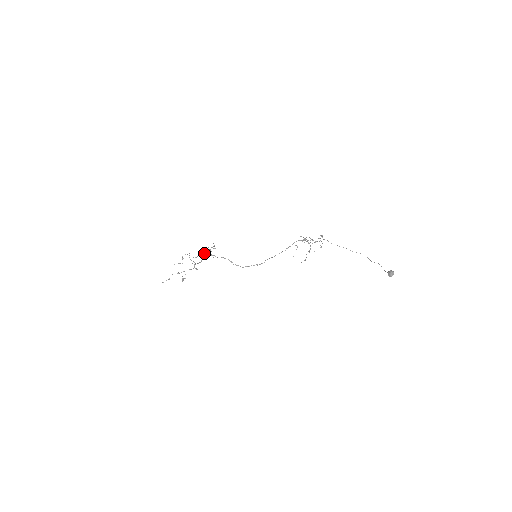
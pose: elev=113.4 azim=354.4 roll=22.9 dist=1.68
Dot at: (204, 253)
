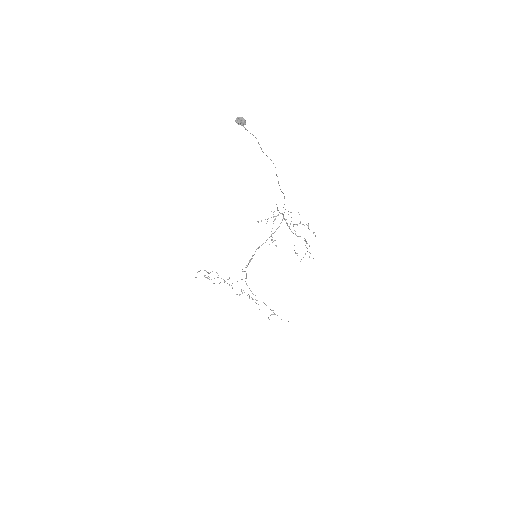
Dot at: occluded
